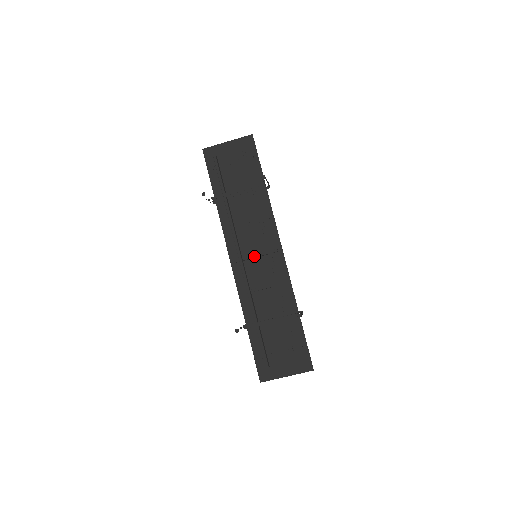
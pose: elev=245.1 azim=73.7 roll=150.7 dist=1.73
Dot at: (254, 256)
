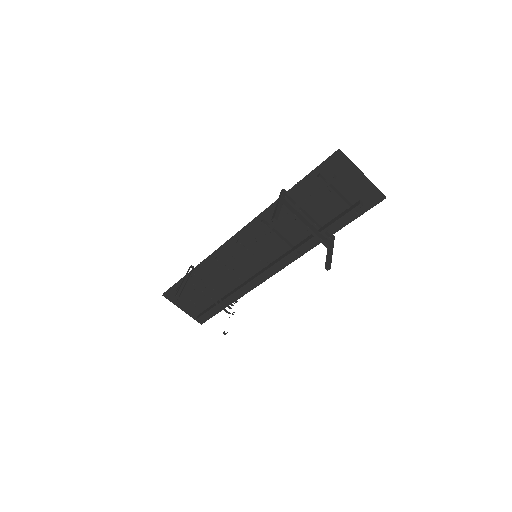
Dot at: (254, 257)
